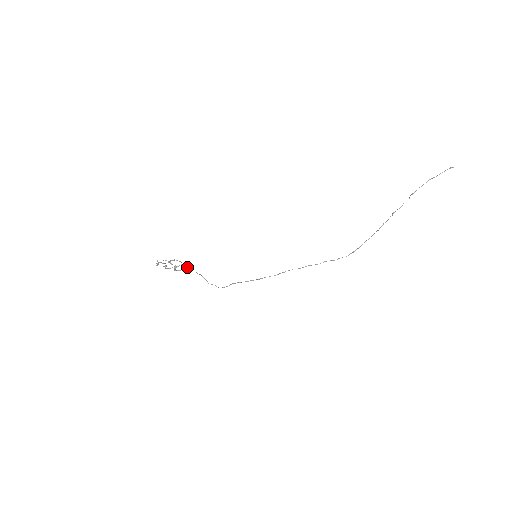
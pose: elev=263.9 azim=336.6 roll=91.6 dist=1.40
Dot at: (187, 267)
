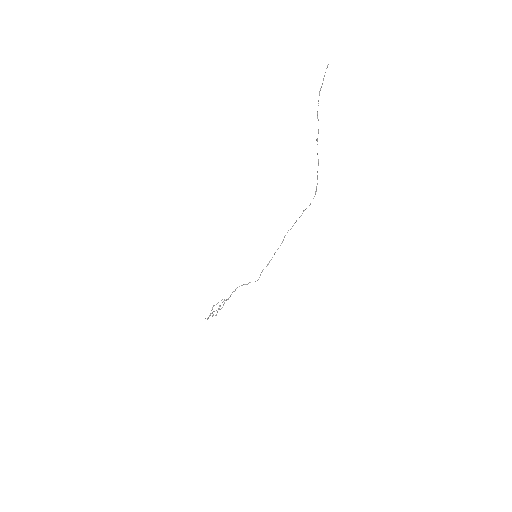
Dot at: (225, 300)
